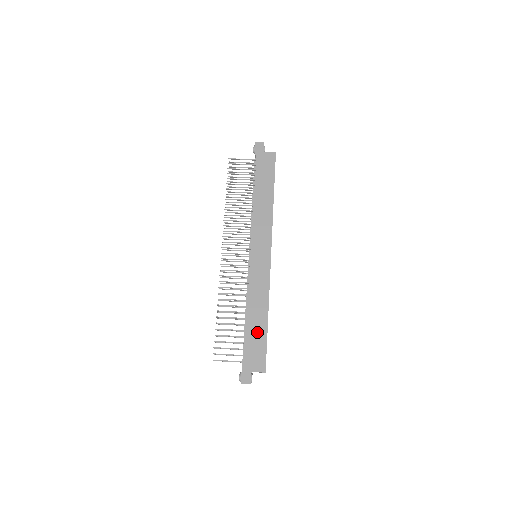
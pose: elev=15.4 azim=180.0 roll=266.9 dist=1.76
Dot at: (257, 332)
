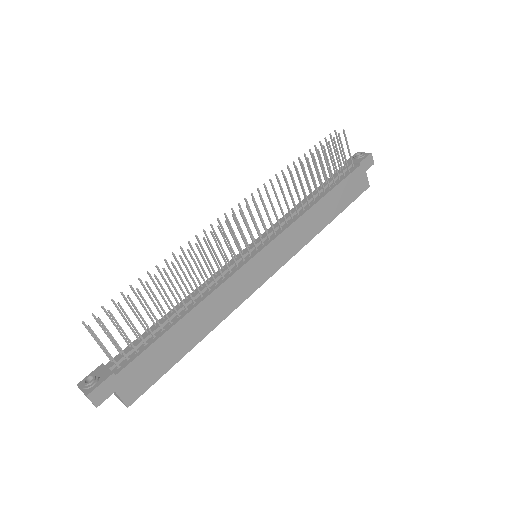
Dot at: (173, 347)
